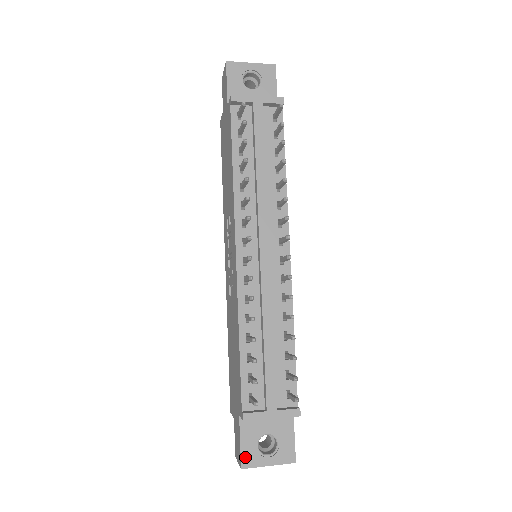
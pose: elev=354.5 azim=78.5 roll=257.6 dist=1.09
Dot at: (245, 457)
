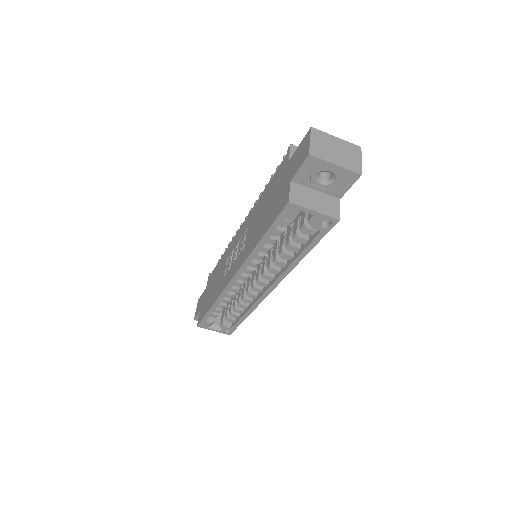
Dot at: occluded
